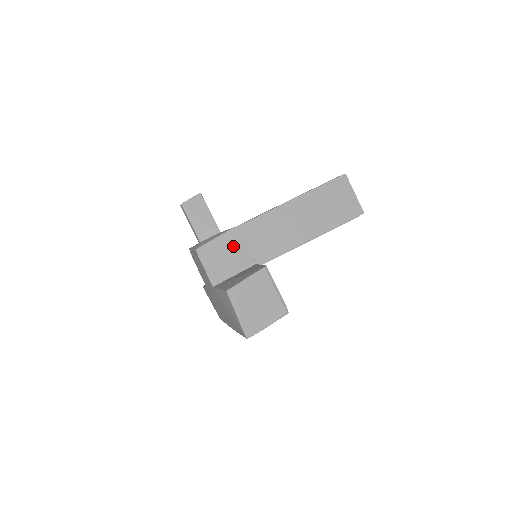
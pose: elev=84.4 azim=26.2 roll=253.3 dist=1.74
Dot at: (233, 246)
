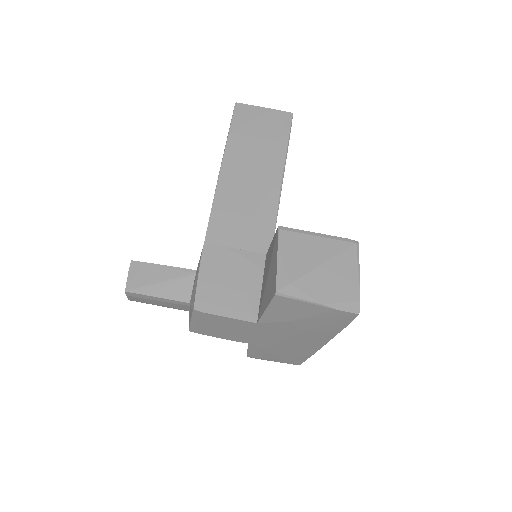
Dot at: (224, 264)
